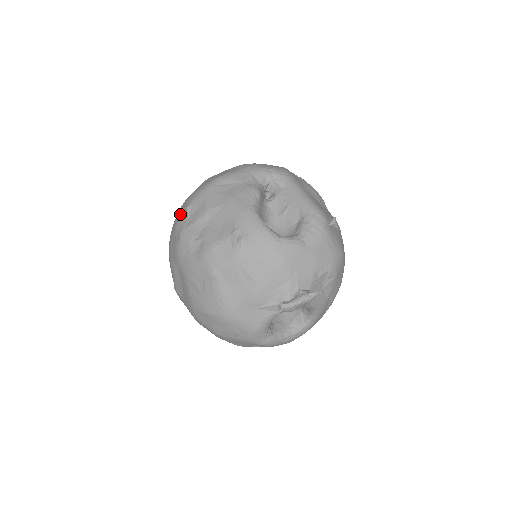
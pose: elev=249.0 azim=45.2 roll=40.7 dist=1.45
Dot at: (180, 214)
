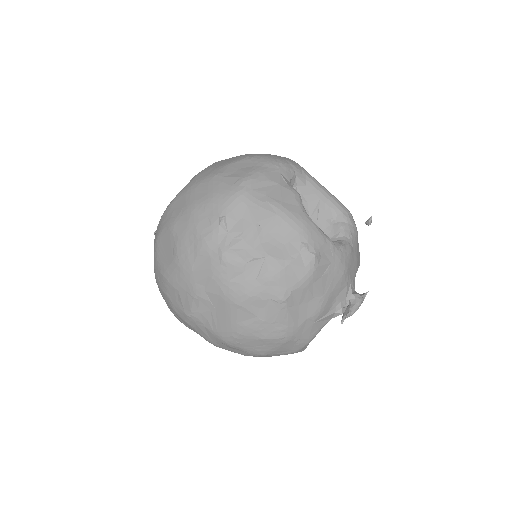
Dot at: (205, 227)
